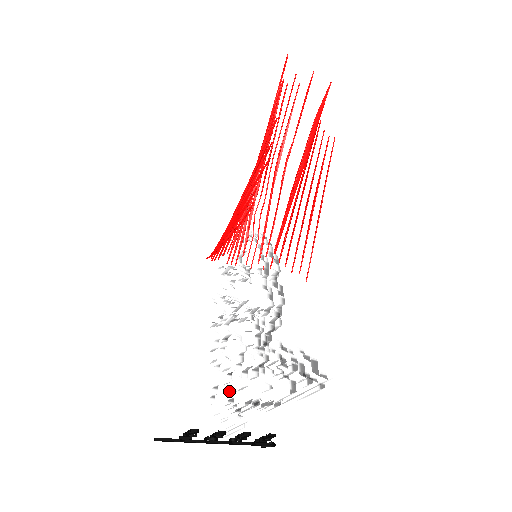
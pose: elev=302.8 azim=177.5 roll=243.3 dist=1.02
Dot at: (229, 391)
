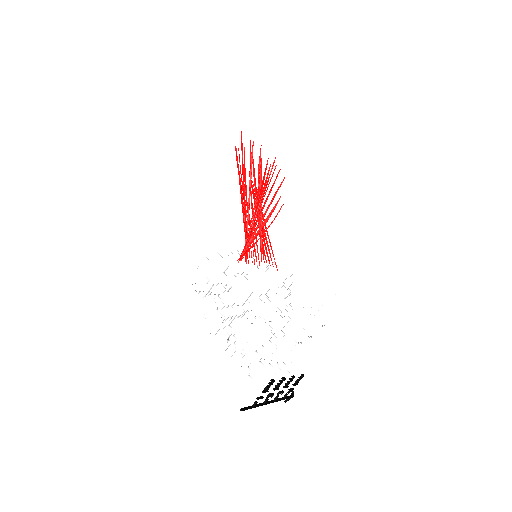
Dot at: (261, 362)
